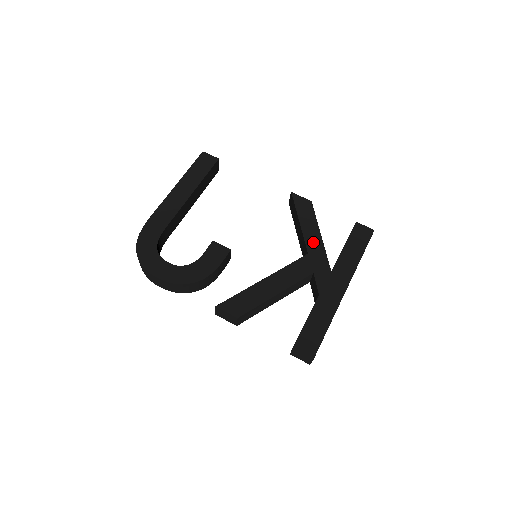
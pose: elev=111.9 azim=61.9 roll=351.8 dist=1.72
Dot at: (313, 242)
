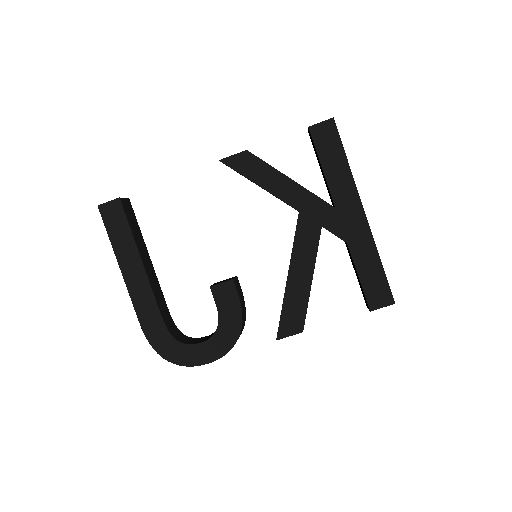
Dot at: (291, 195)
